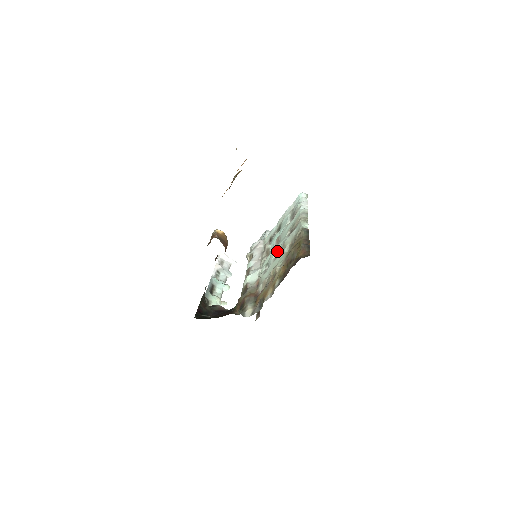
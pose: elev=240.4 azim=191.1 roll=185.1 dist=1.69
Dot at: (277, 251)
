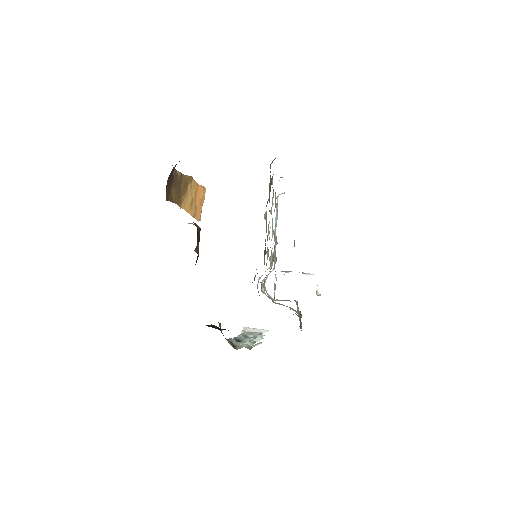
Dot at: occluded
